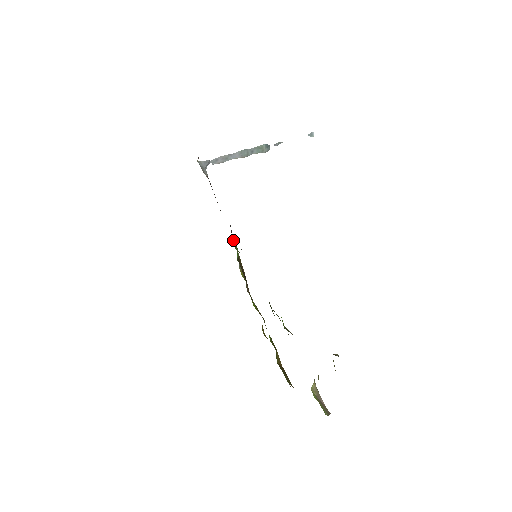
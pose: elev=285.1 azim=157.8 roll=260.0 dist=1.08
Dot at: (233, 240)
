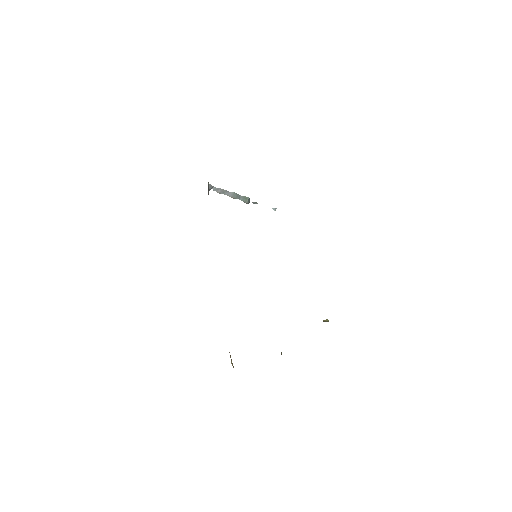
Dot at: occluded
